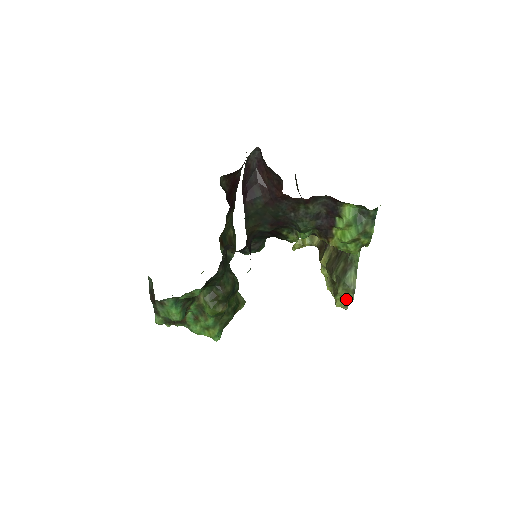
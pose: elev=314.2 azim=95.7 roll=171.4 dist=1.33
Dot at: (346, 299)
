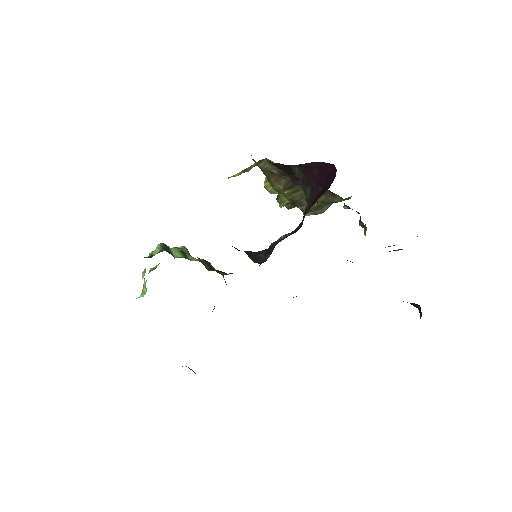
Dot at: occluded
